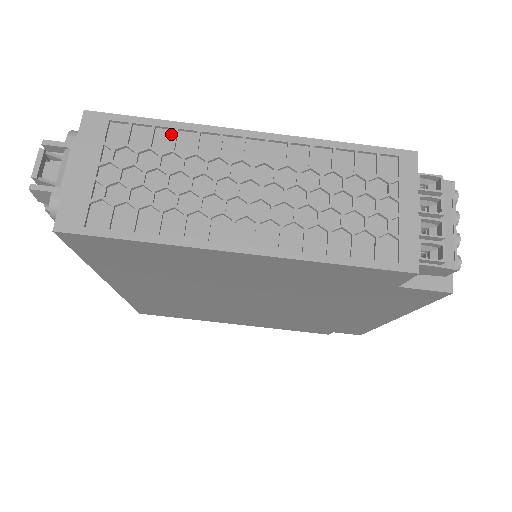
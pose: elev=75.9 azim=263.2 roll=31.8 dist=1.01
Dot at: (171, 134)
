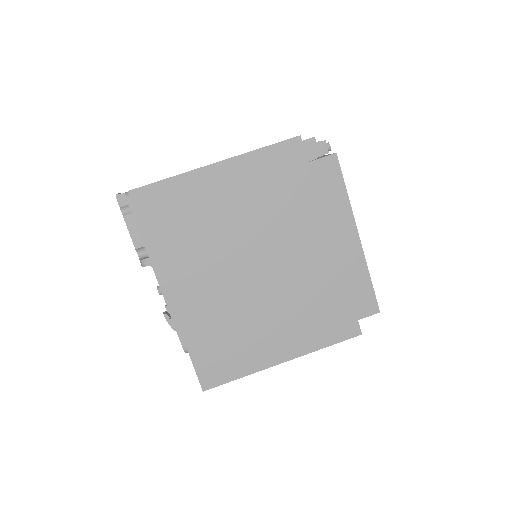
Dot at: occluded
